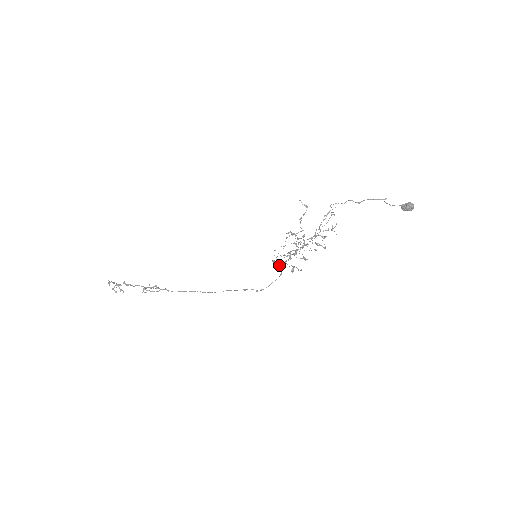
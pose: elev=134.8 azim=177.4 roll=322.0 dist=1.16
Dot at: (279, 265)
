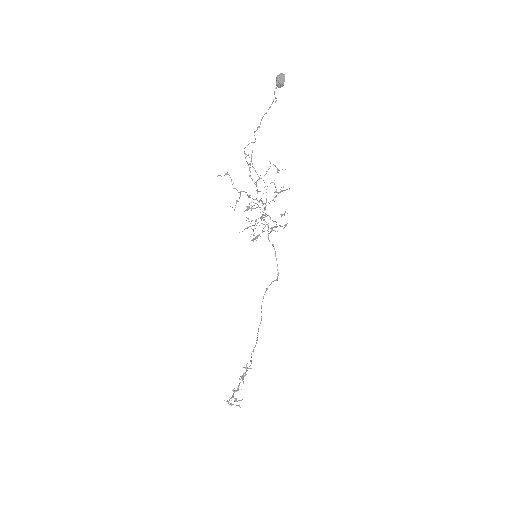
Dot at: (256, 237)
